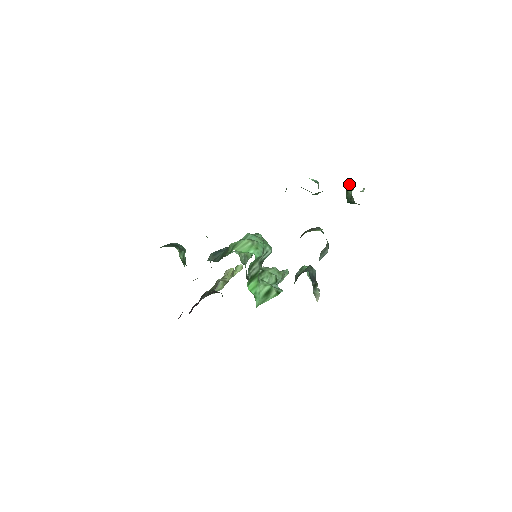
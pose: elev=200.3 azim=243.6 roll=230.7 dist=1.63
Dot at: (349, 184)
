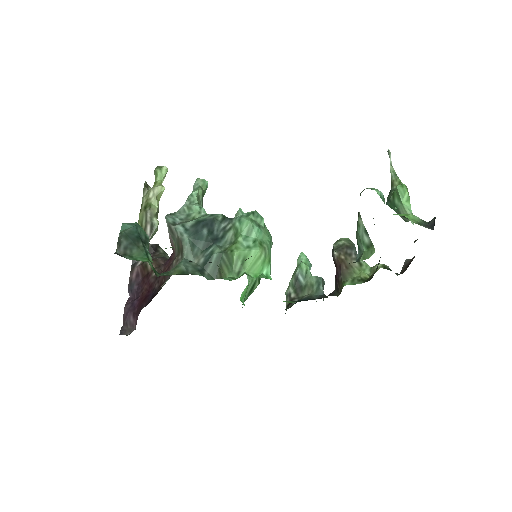
Dot at: (406, 191)
